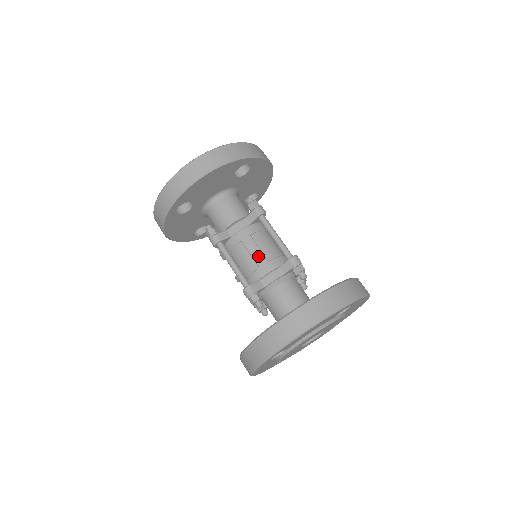
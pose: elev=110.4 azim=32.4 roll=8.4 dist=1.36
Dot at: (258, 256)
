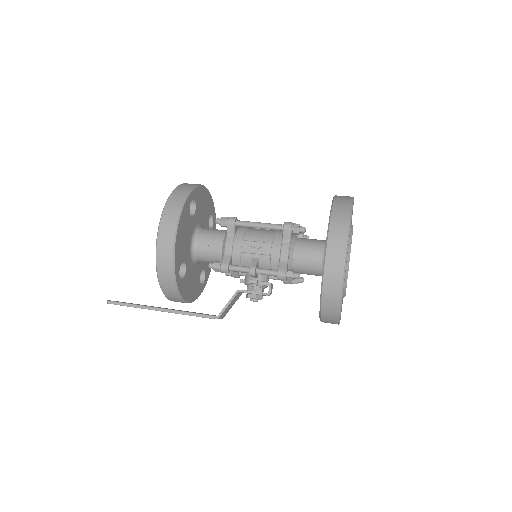
Dot at: (269, 229)
